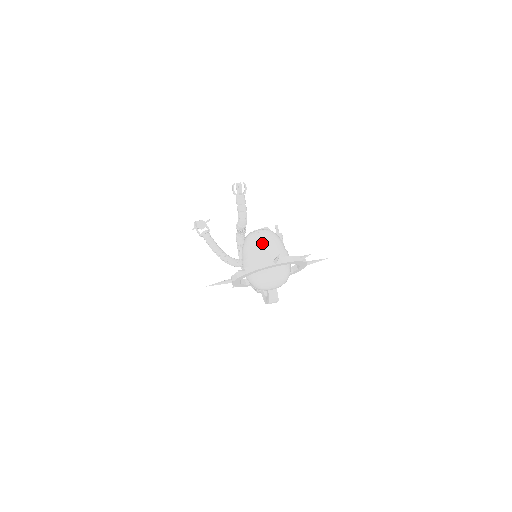
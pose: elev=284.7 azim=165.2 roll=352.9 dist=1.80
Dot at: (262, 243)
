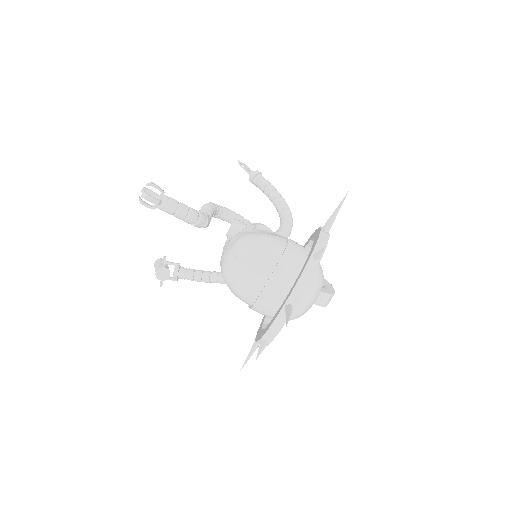
Dot at: (248, 277)
